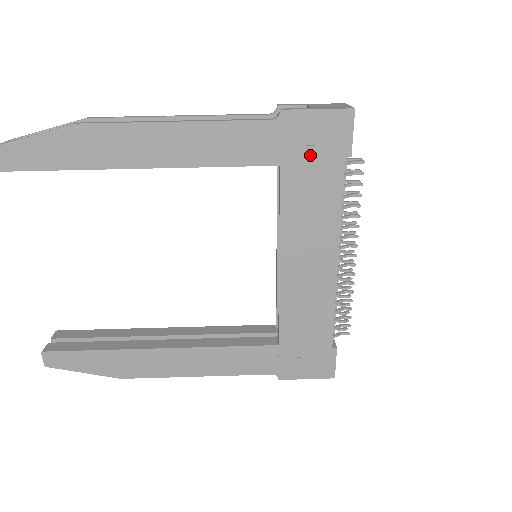
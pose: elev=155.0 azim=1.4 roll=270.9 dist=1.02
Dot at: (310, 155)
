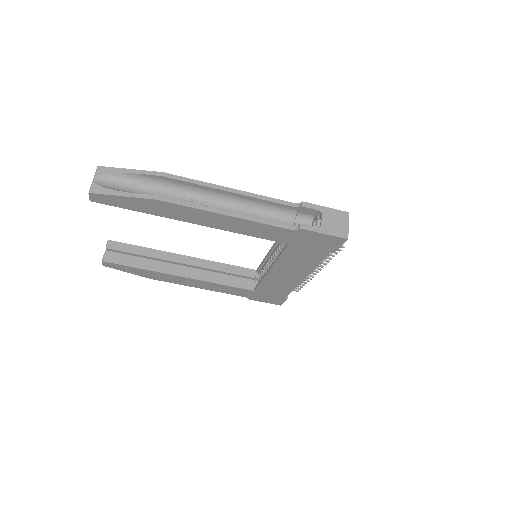
Dot at: (310, 246)
